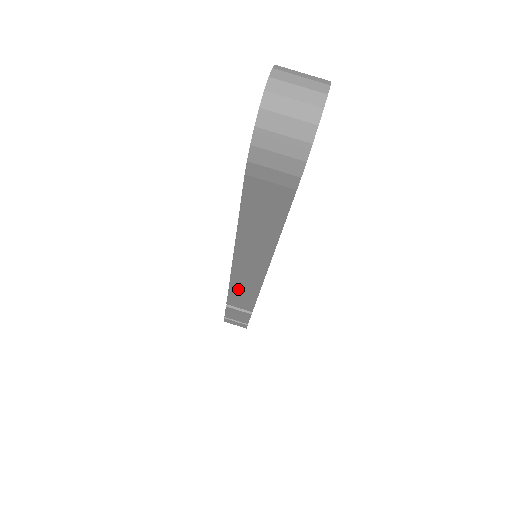
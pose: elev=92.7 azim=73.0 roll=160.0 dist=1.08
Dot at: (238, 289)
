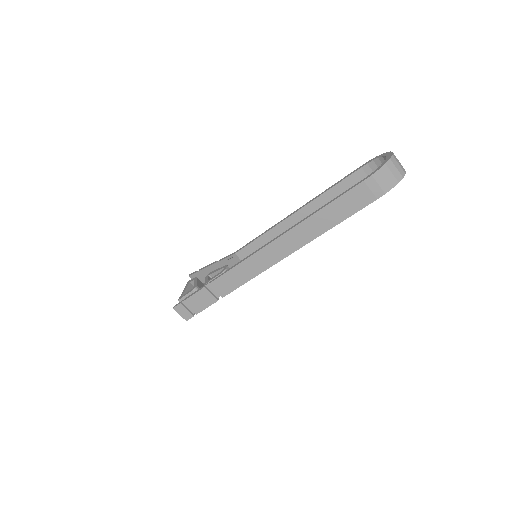
Dot at: (245, 267)
